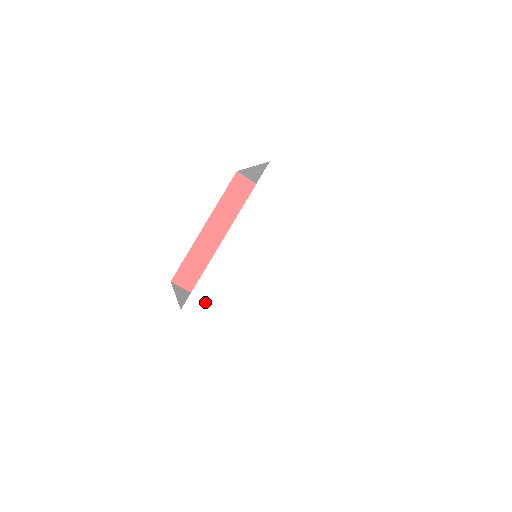
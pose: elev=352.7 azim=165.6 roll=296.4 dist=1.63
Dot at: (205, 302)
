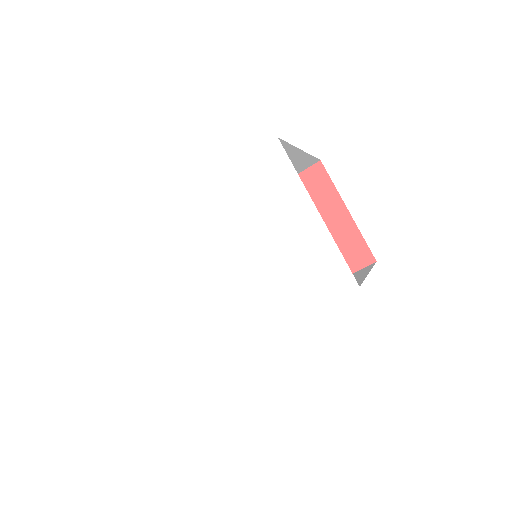
Dot at: (134, 257)
